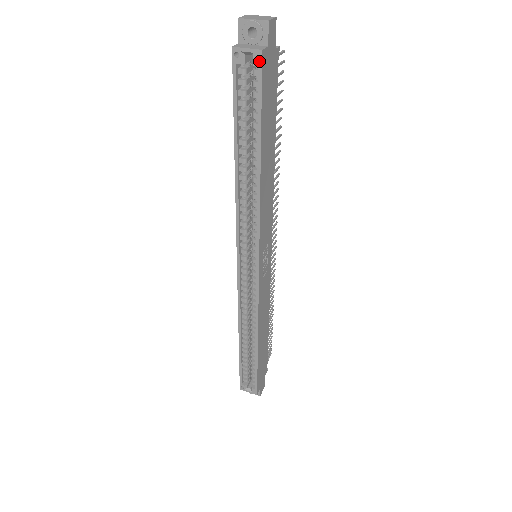
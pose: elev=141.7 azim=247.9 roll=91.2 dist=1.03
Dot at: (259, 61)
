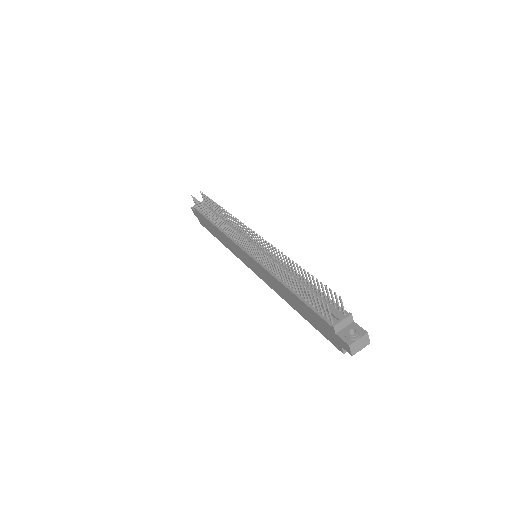
Dot at: occluded
